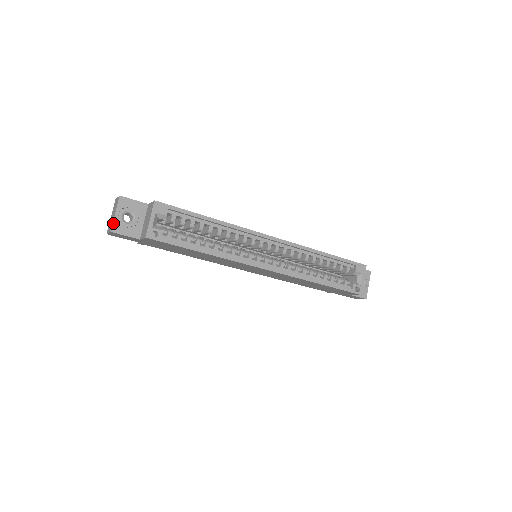
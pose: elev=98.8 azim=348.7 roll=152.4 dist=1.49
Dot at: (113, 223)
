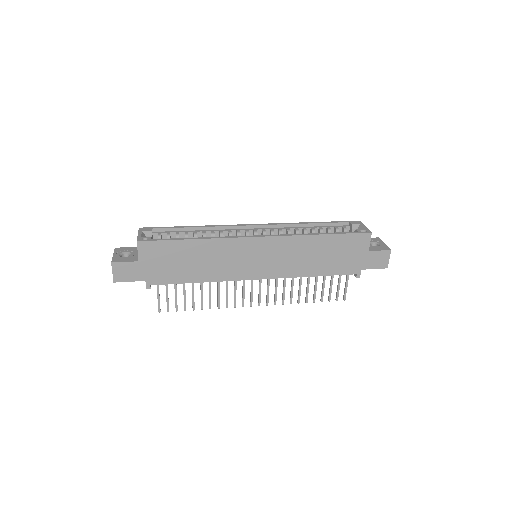
Dot at: (112, 259)
